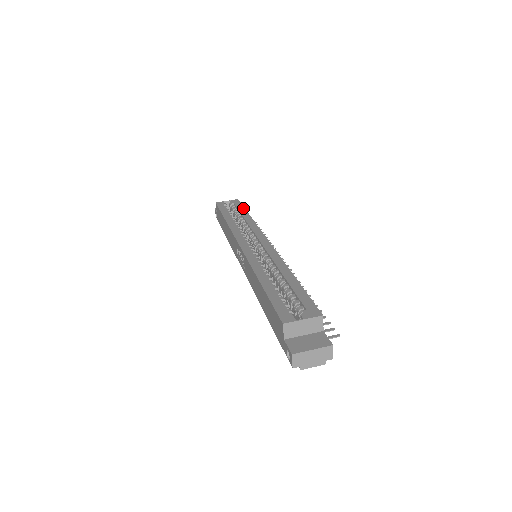
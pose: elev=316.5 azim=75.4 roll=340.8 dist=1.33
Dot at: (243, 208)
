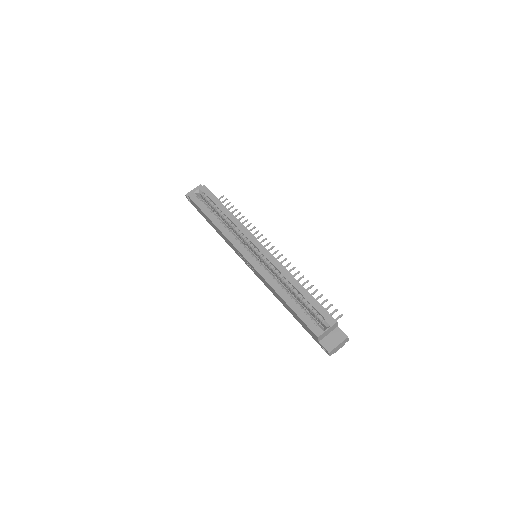
Dot at: (217, 200)
